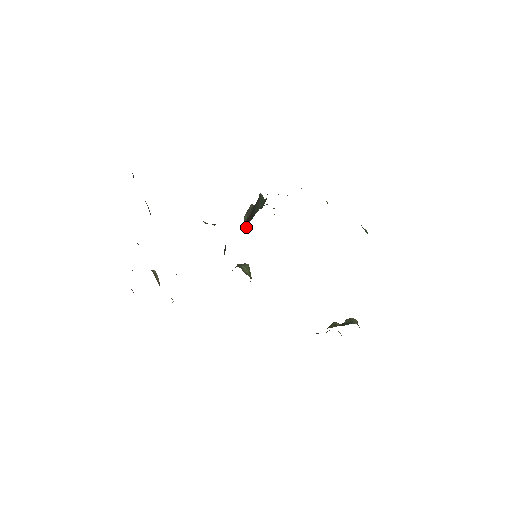
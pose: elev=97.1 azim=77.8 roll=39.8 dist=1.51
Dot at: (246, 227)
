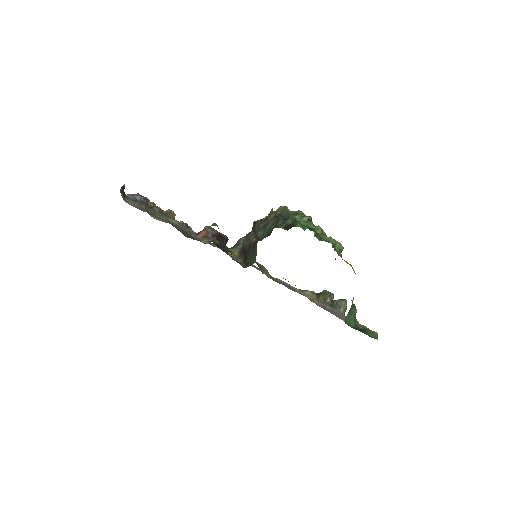
Dot at: occluded
